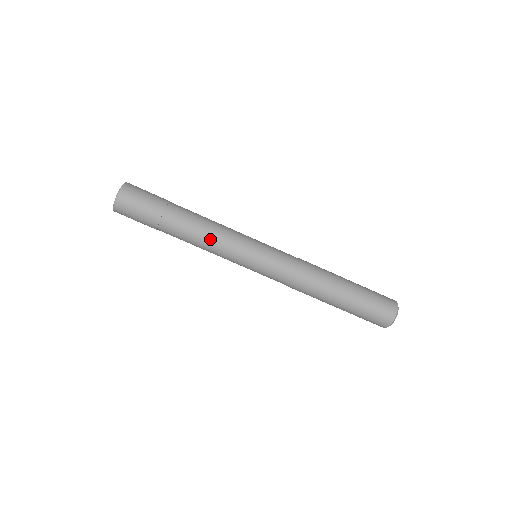
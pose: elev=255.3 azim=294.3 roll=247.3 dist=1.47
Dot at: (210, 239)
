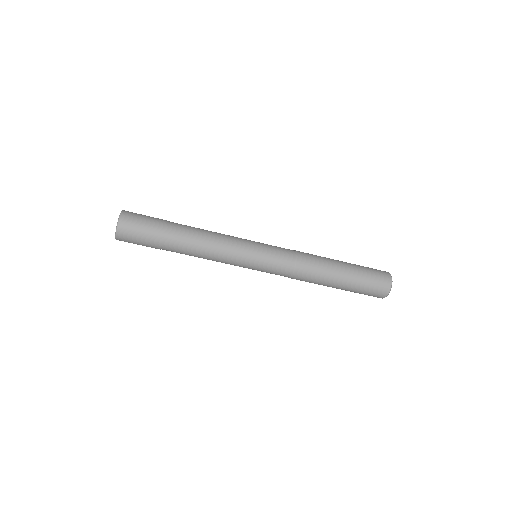
Dot at: (211, 251)
